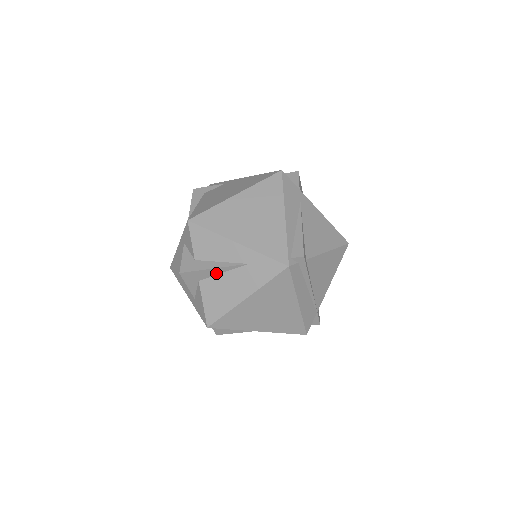
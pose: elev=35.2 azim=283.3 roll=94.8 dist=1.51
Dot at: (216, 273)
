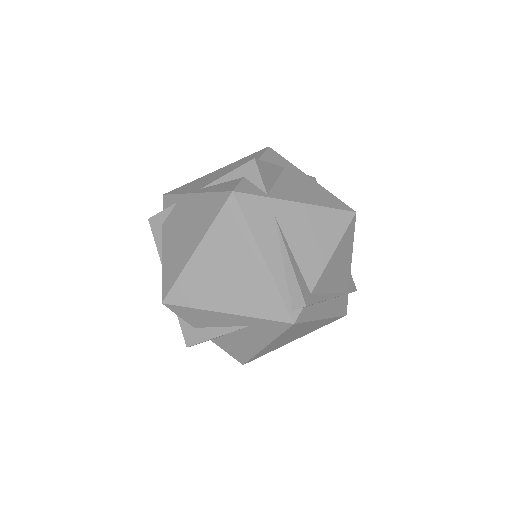
Dot at: (222, 335)
